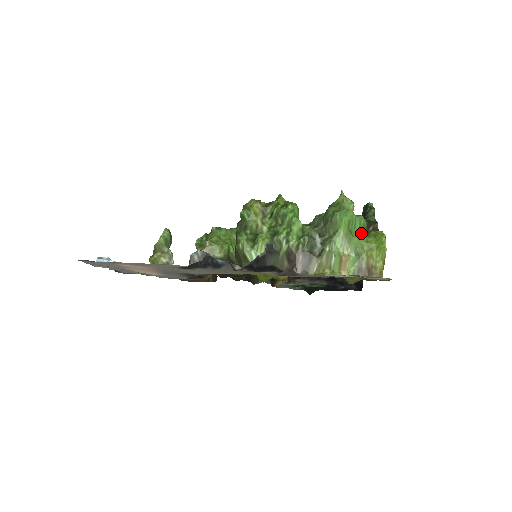
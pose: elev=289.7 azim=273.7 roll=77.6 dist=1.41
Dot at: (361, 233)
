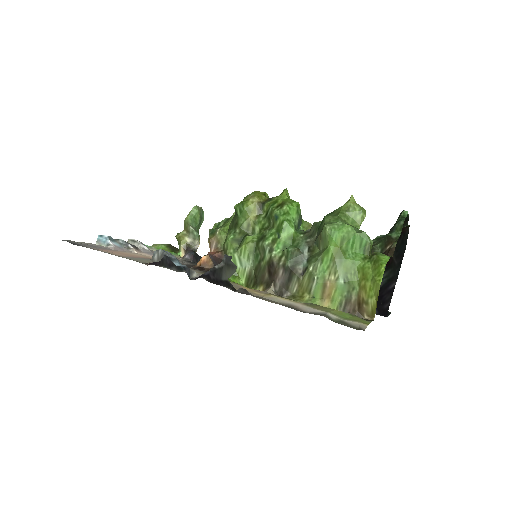
Dot at: (361, 255)
